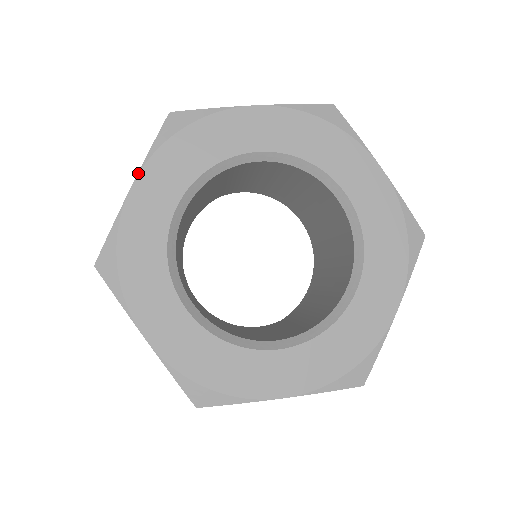
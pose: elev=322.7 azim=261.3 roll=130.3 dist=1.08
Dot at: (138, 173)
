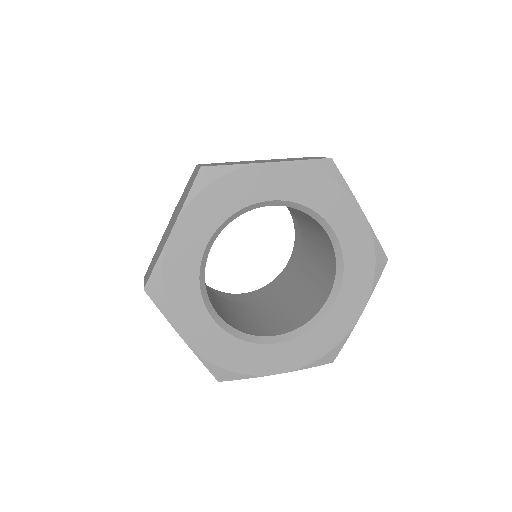
Dot at: (177, 219)
